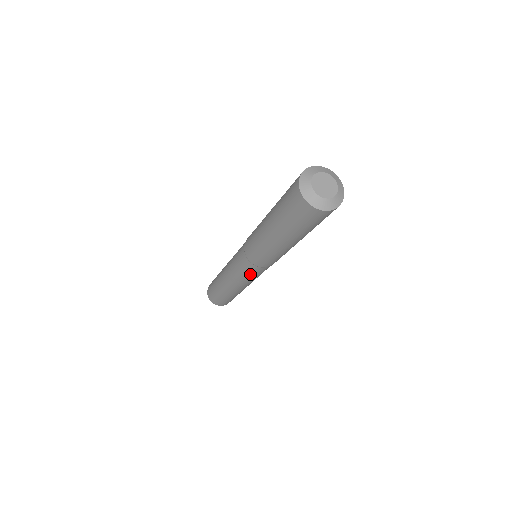
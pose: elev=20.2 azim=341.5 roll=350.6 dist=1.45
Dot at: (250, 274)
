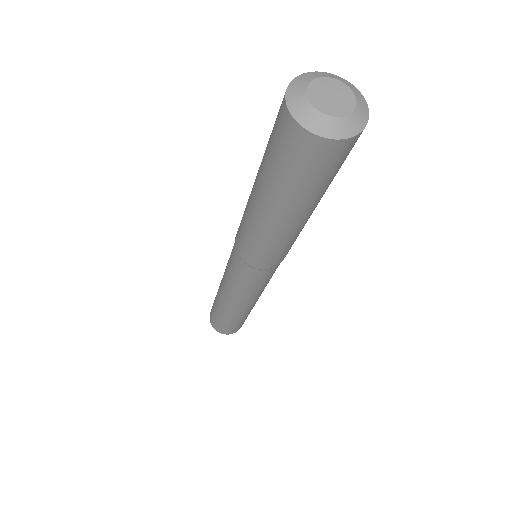
Dot at: (235, 273)
